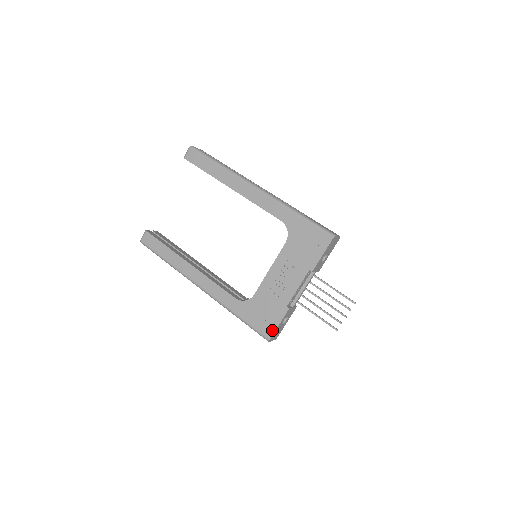
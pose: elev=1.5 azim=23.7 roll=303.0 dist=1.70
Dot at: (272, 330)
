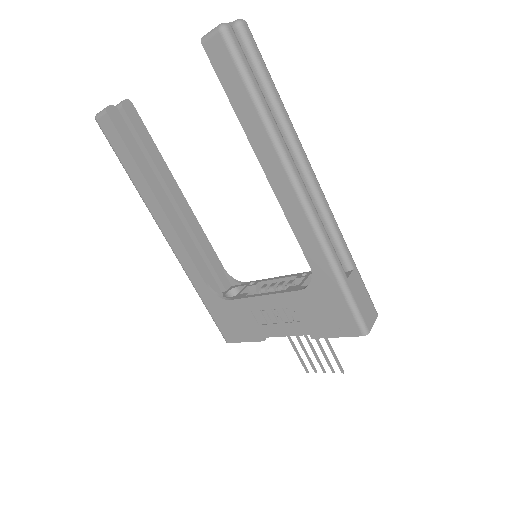
Dot at: (234, 340)
